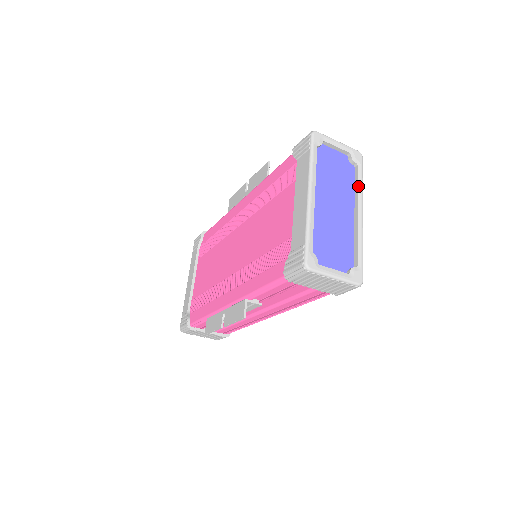
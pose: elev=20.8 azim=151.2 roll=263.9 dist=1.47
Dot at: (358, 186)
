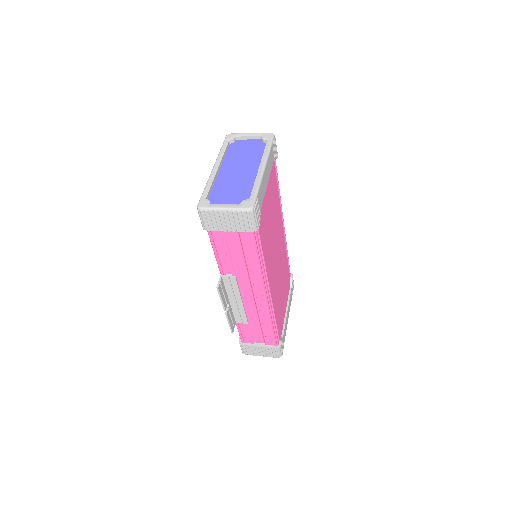
Dot at: (264, 152)
